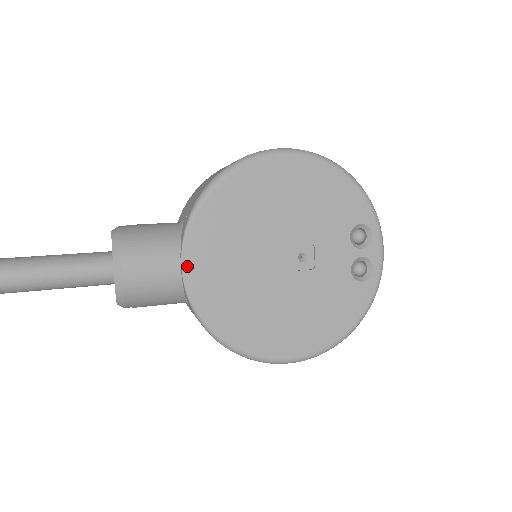
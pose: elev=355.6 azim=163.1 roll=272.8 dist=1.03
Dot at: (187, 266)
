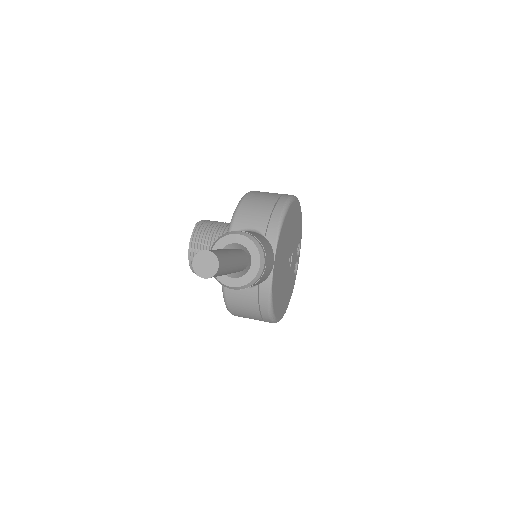
Dot at: (275, 263)
